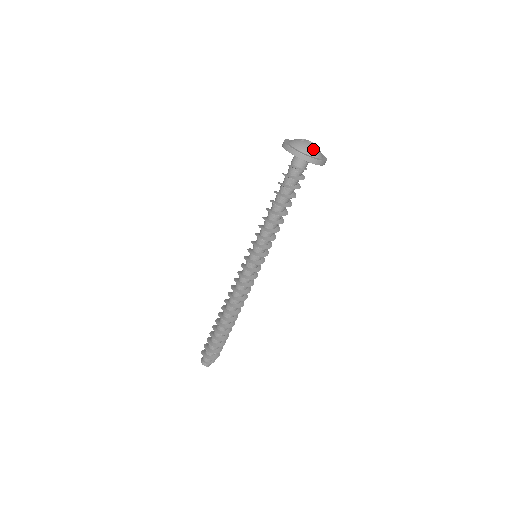
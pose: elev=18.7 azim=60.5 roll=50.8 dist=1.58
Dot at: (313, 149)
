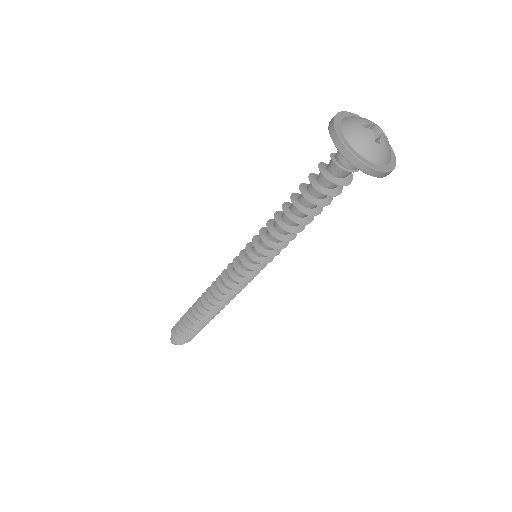
Dot at: (376, 148)
